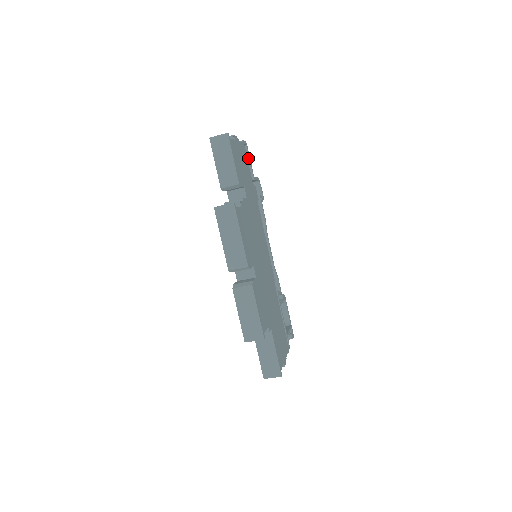
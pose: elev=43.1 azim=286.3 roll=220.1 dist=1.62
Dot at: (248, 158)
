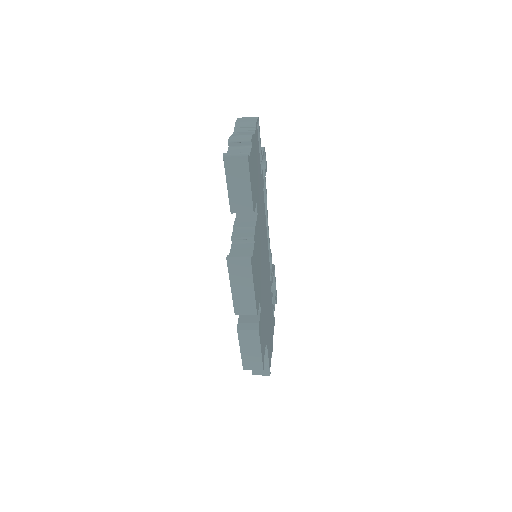
Dot at: (258, 136)
